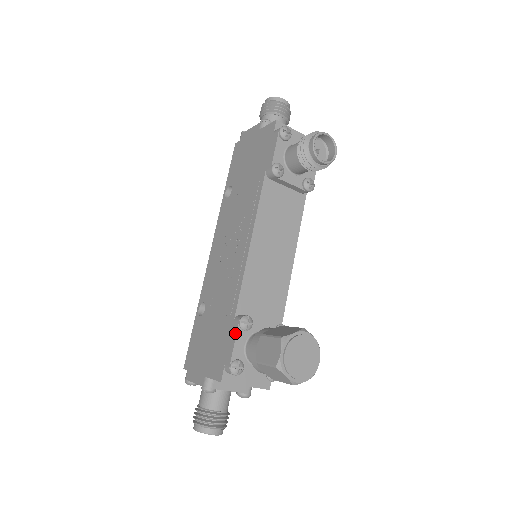
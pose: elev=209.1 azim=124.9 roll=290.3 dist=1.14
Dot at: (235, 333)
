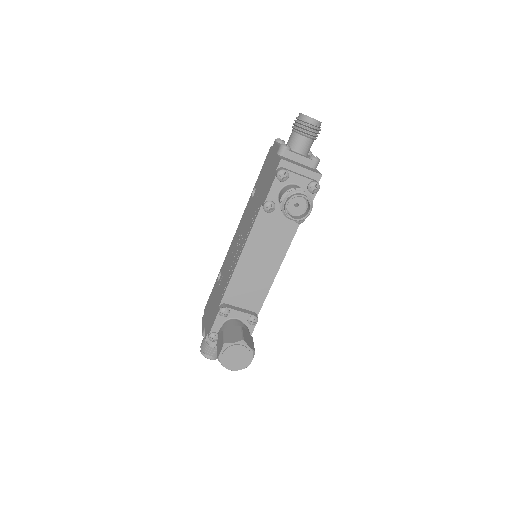
Dot at: (216, 316)
